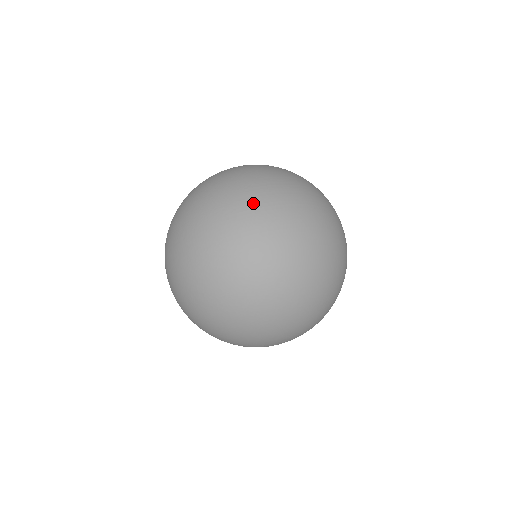
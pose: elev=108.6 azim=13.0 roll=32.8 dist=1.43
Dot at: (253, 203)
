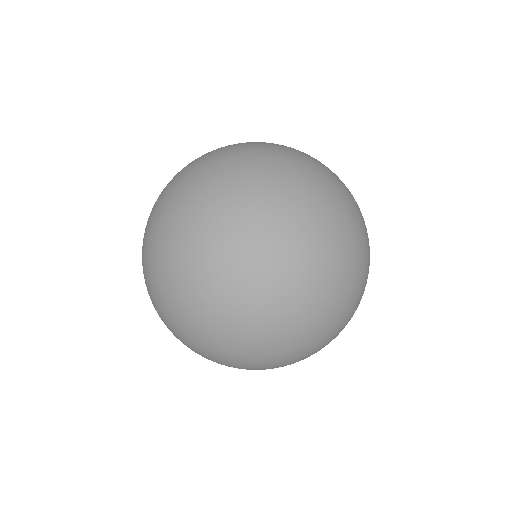
Dot at: (191, 164)
